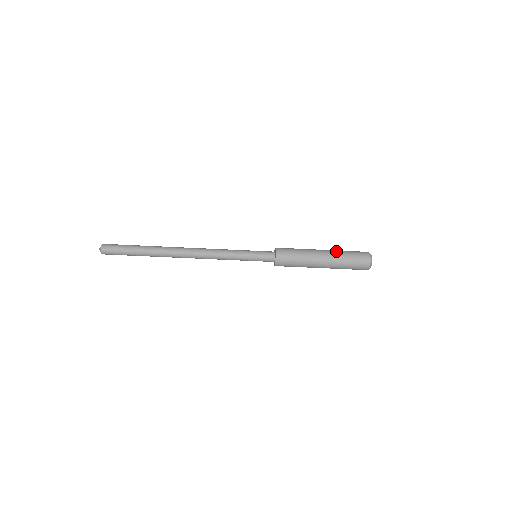
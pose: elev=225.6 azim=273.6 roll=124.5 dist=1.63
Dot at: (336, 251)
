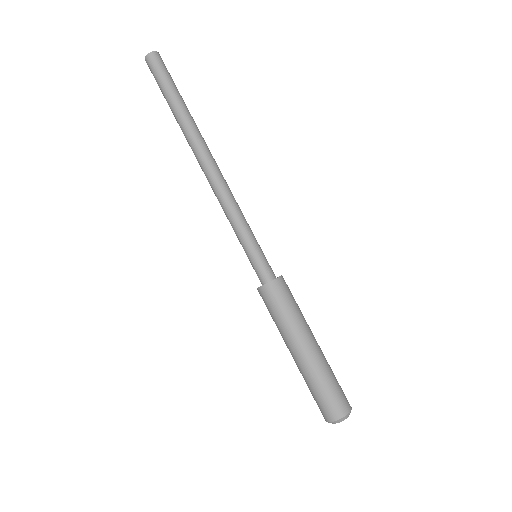
Dot at: (326, 361)
